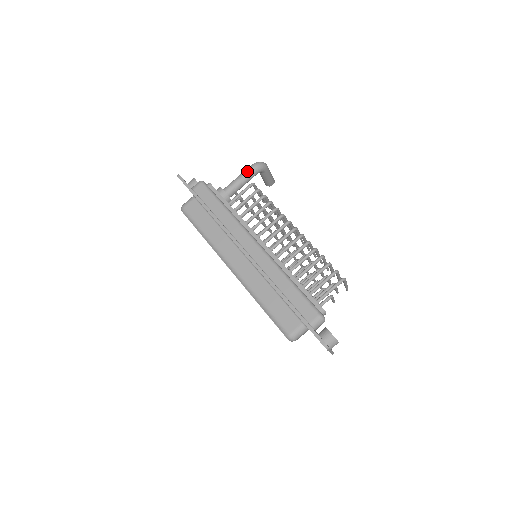
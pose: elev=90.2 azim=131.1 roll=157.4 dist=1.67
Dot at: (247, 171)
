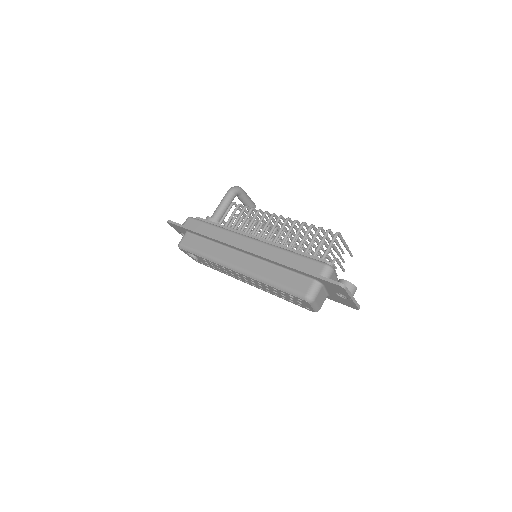
Dot at: (225, 196)
